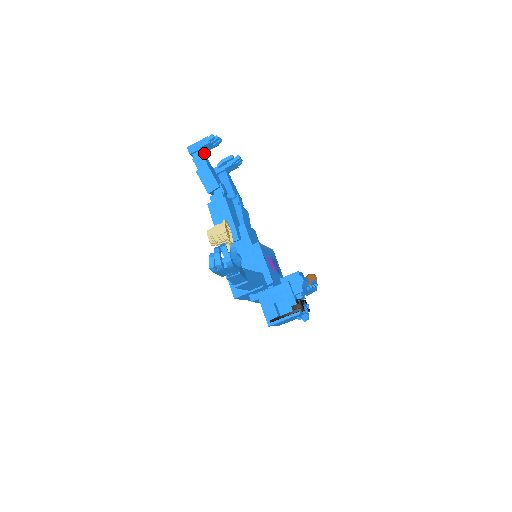
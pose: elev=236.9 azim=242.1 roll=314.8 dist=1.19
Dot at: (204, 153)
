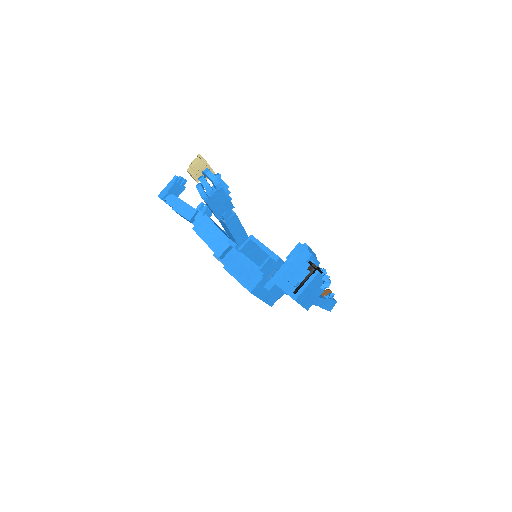
Dot at: occluded
